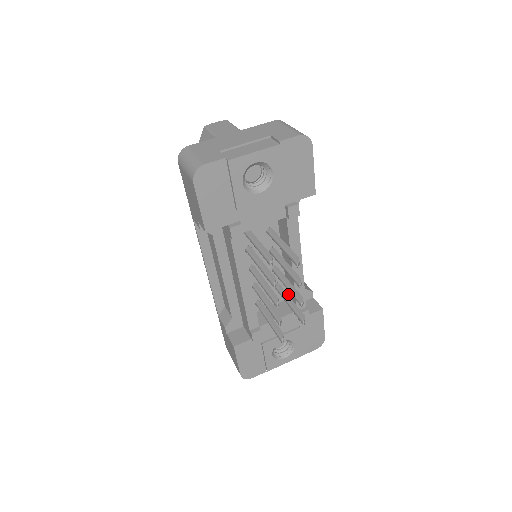
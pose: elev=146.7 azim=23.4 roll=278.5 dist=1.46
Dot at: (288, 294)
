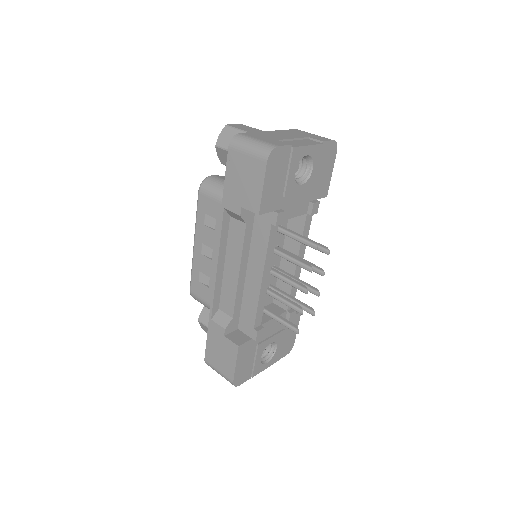
Dot at: occluded
